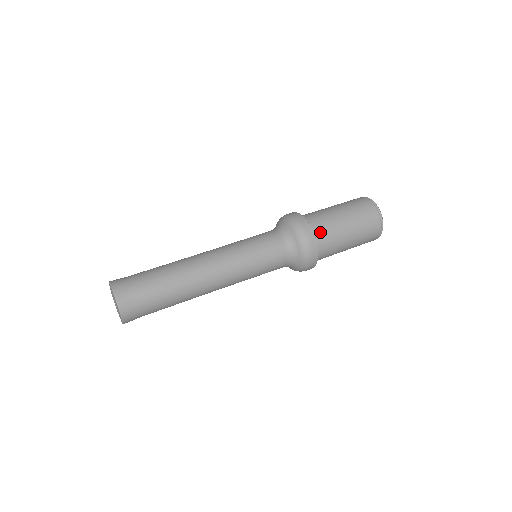
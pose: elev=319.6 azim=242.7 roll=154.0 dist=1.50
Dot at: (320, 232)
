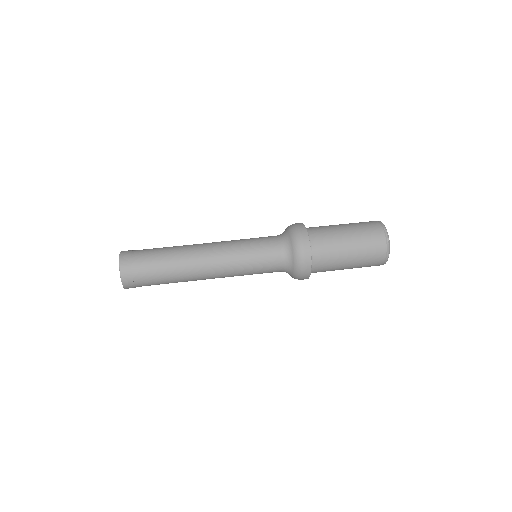
Dot at: (319, 251)
